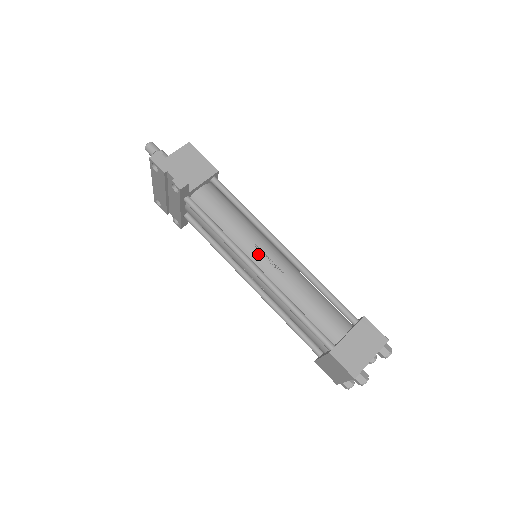
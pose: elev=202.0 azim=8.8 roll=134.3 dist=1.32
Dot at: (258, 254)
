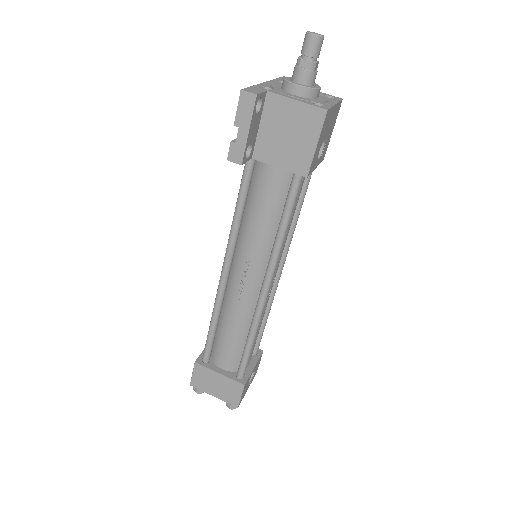
Dot at: (242, 268)
